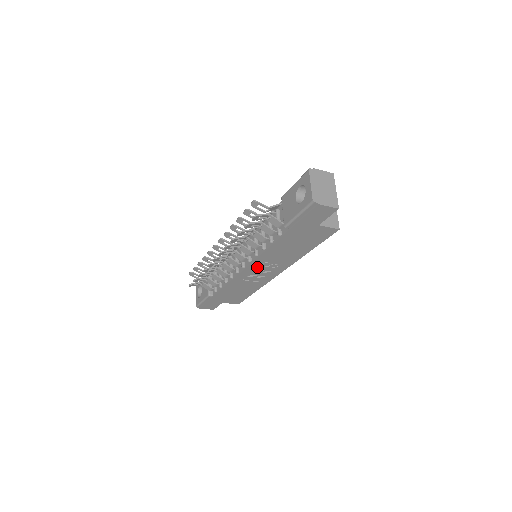
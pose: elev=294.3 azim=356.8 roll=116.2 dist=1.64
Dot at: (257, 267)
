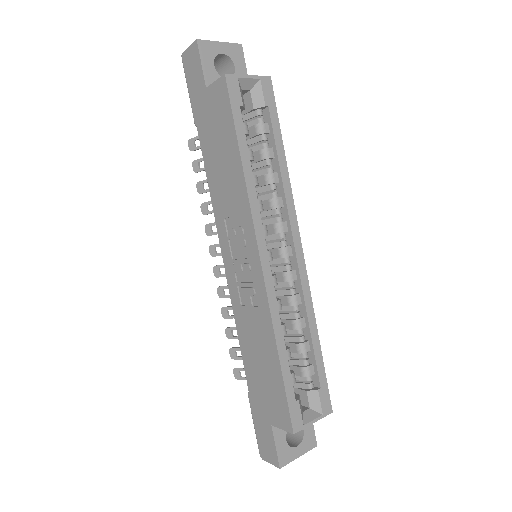
Dot at: (230, 249)
